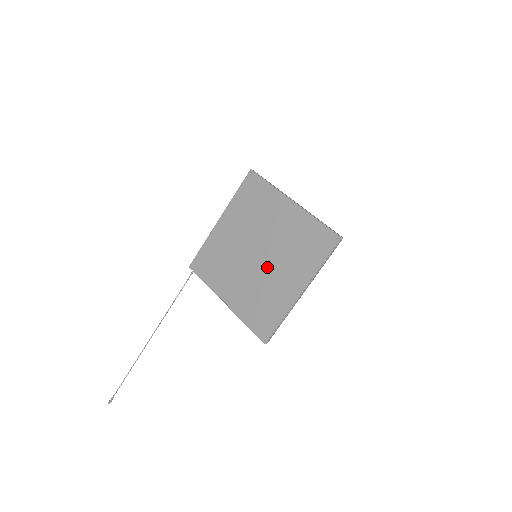
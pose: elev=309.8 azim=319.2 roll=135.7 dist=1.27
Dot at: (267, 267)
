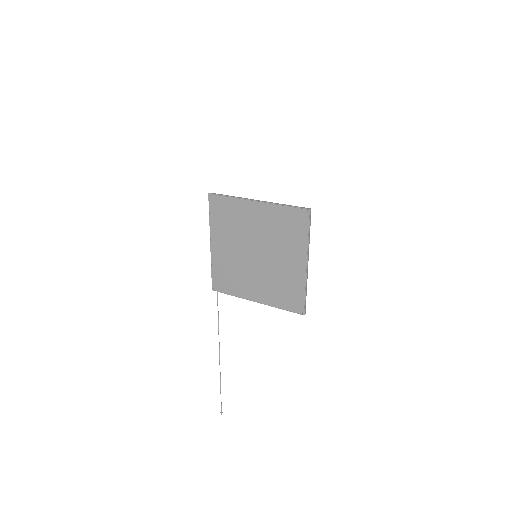
Dot at: (269, 260)
